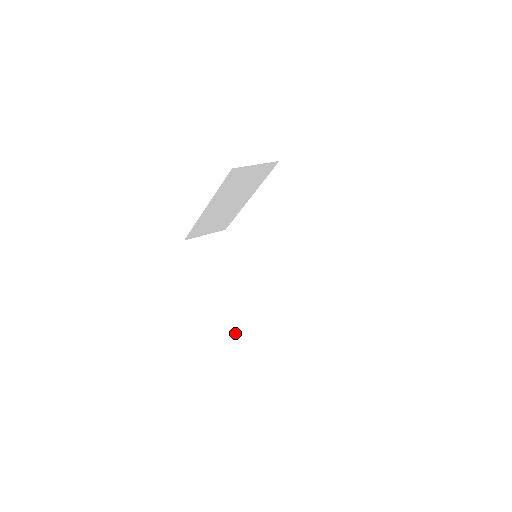
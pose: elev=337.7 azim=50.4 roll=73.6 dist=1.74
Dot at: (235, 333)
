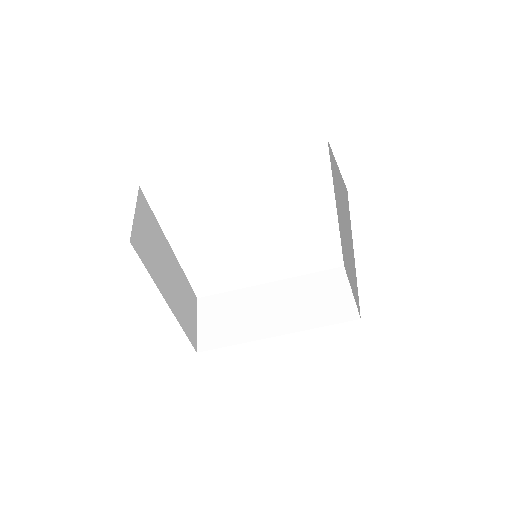
Dot at: (193, 340)
